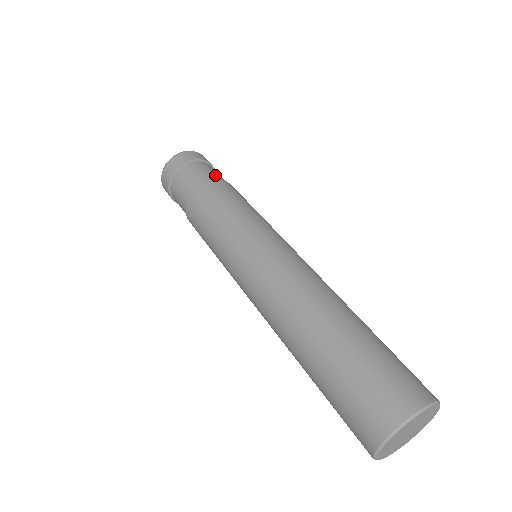
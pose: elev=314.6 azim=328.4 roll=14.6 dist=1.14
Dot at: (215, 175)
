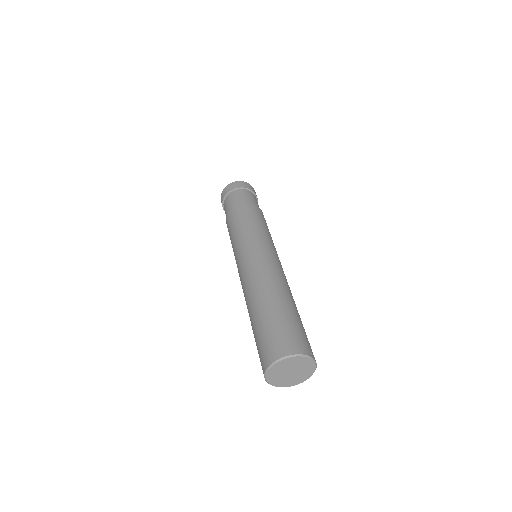
Dot at: (256, 203)
